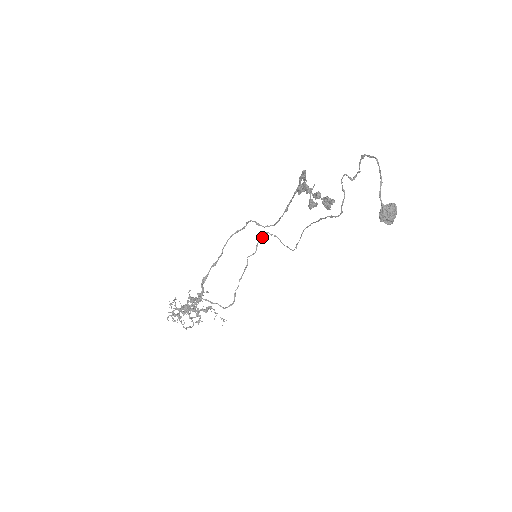
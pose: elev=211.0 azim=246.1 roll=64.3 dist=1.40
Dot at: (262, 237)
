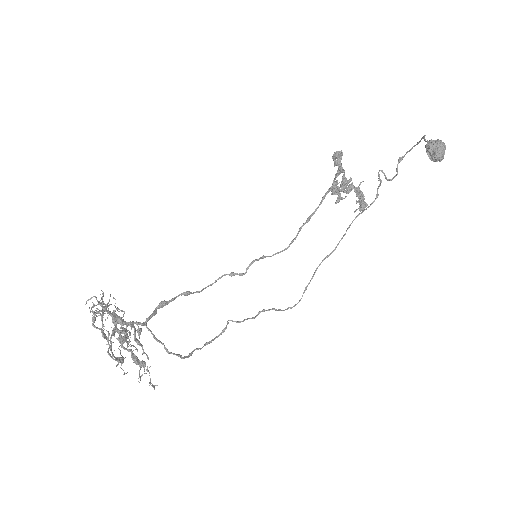
Dot at: (254, 317)
